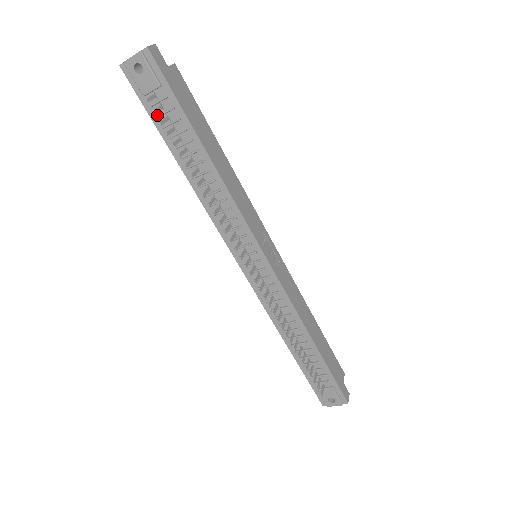
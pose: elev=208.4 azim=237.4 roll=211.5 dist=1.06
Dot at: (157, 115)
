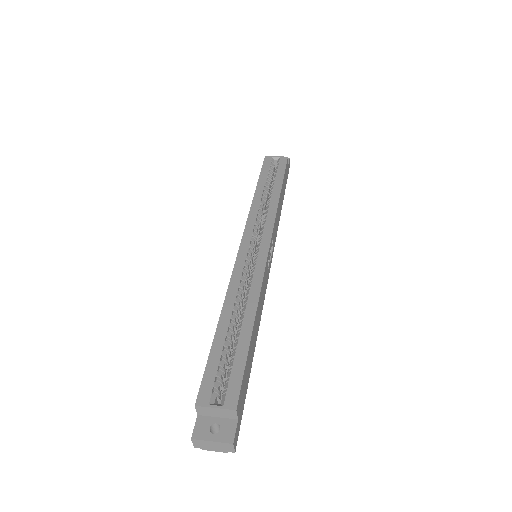
Dot at: occluded
